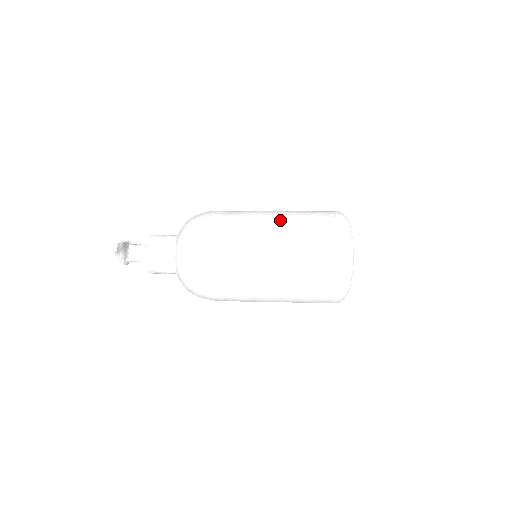
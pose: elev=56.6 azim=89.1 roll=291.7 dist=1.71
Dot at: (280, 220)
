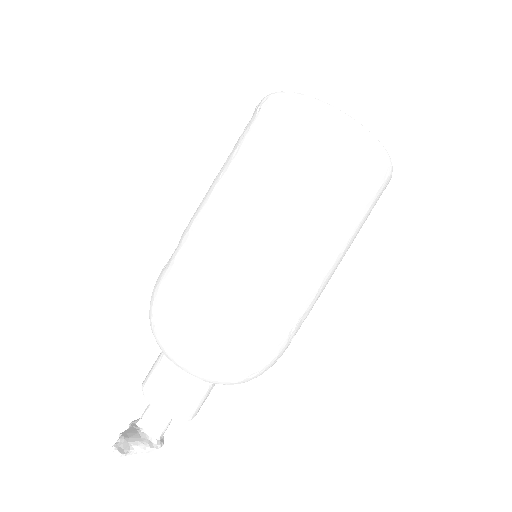
Dot at: (218, 189)
